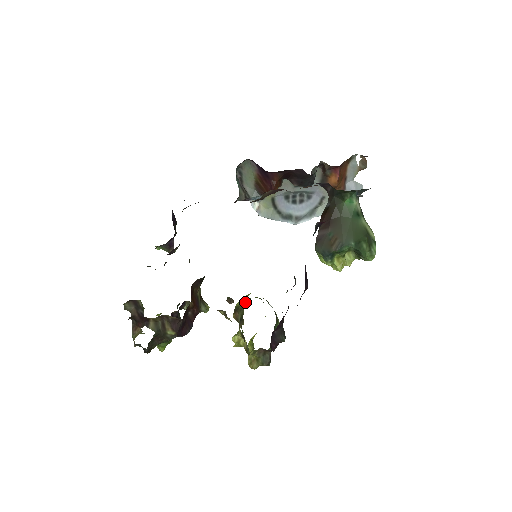
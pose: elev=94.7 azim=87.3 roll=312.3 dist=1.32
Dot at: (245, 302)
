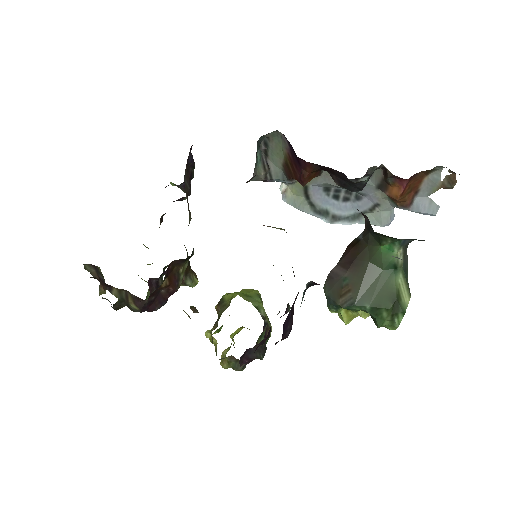
Dot at: (229, 302)
